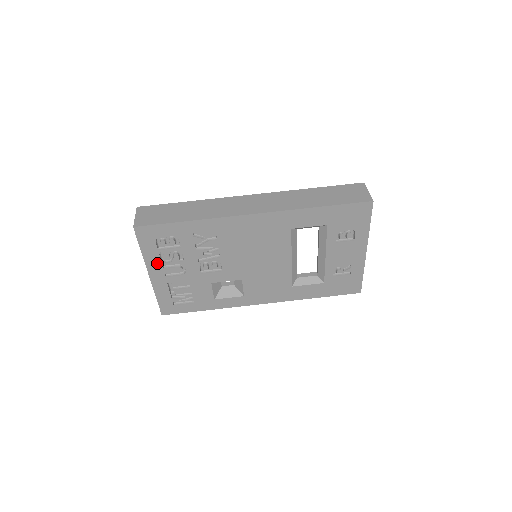
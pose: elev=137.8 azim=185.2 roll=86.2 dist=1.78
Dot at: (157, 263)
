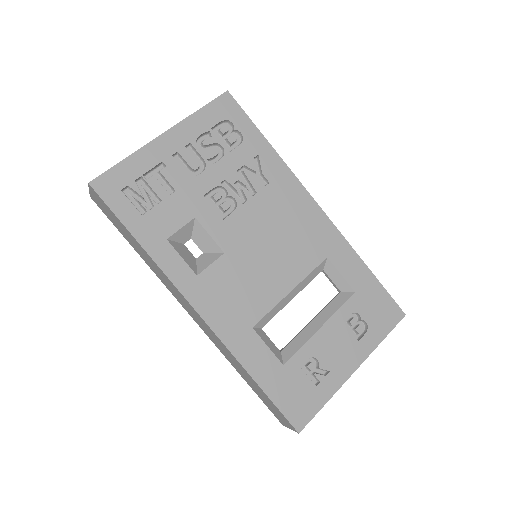
Dot at: (189, 135)
